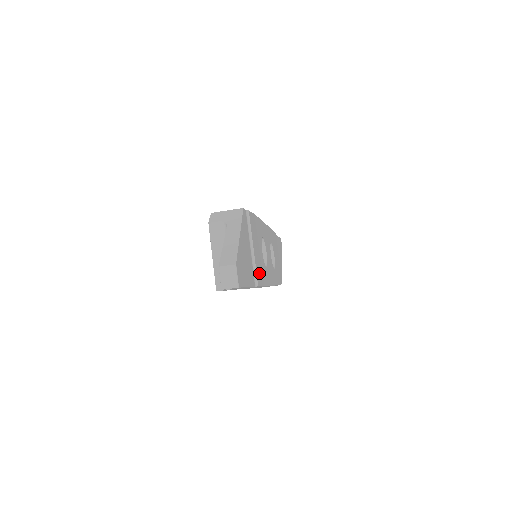
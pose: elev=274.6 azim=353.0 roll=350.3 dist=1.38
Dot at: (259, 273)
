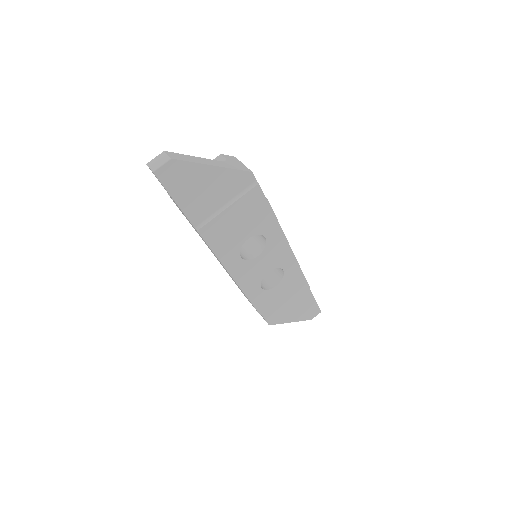
Dot at: (215, 233)
